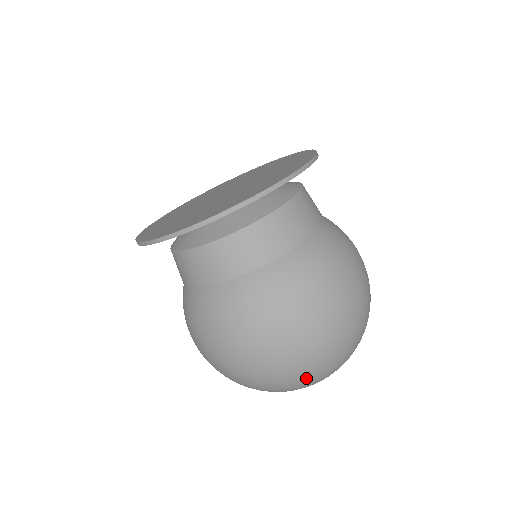
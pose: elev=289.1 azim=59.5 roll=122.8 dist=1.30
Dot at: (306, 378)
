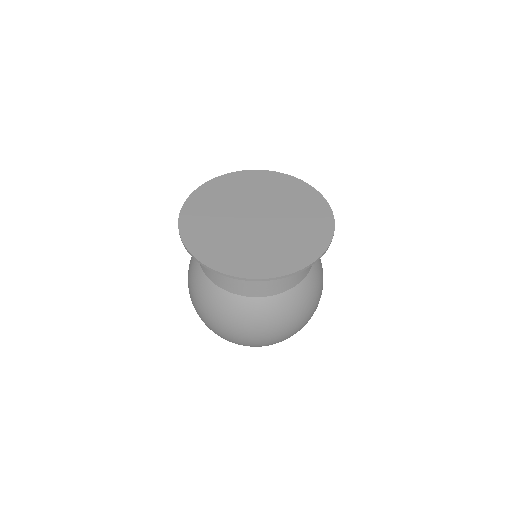
Dot at: occluded
